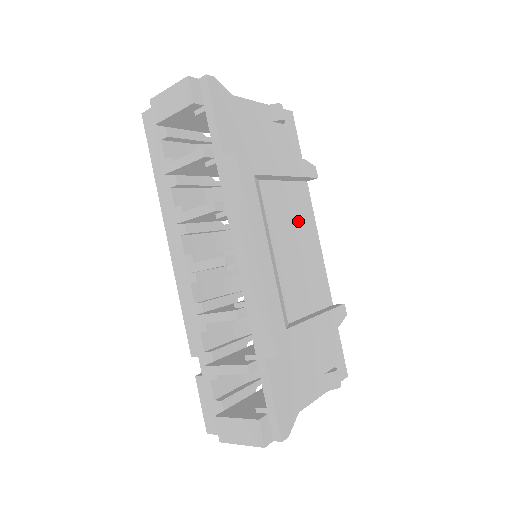
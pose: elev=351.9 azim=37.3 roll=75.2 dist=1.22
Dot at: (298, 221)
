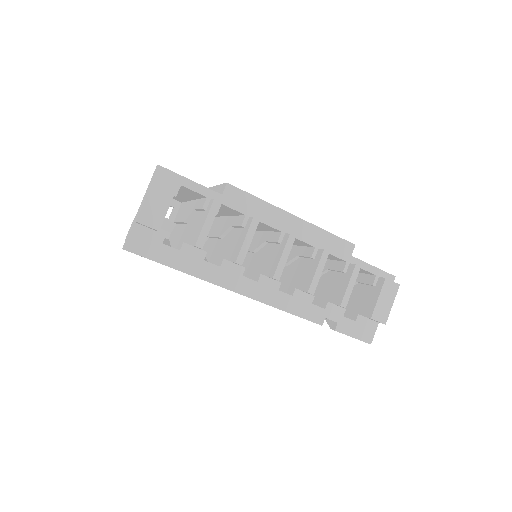
Dot at: occluded
